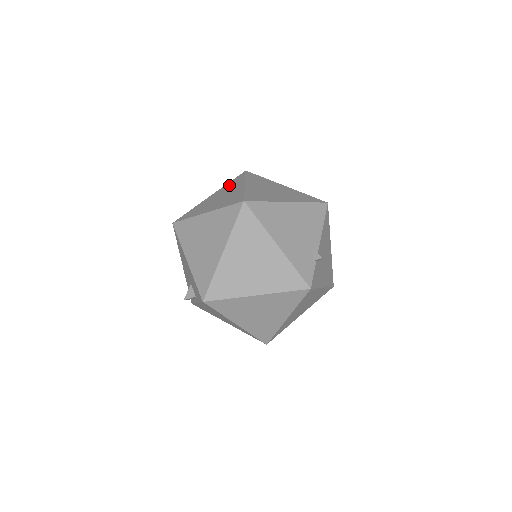
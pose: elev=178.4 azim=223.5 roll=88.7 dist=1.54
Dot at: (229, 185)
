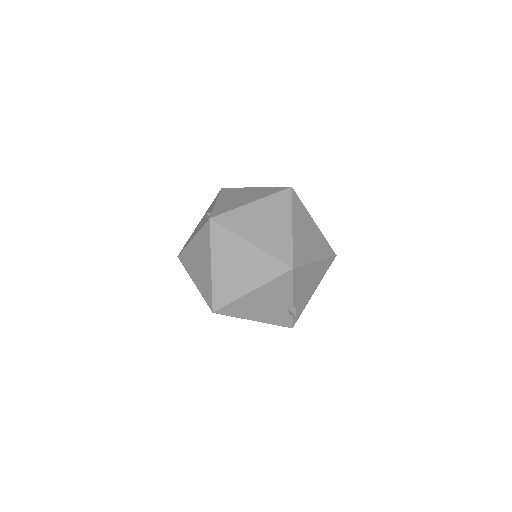
Dot at: (201, 241)
